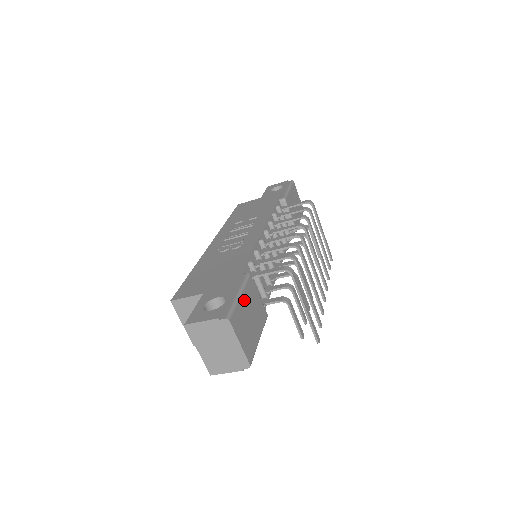
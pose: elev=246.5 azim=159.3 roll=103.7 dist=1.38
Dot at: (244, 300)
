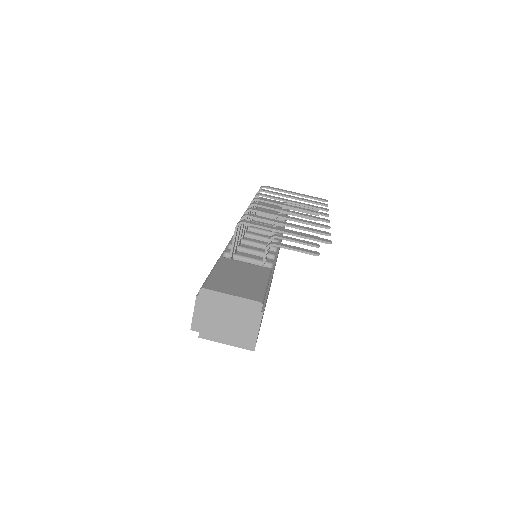
Dot at: (221, 272)
